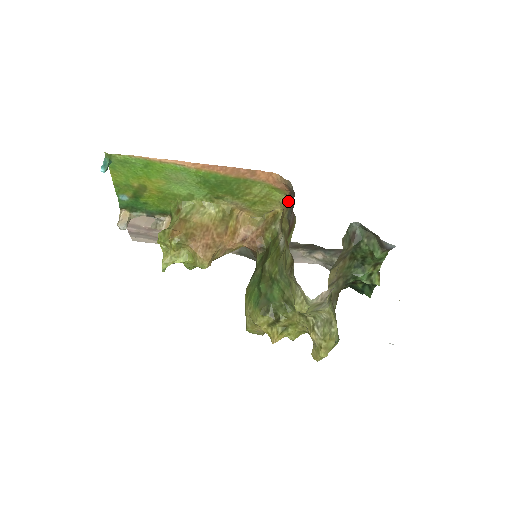
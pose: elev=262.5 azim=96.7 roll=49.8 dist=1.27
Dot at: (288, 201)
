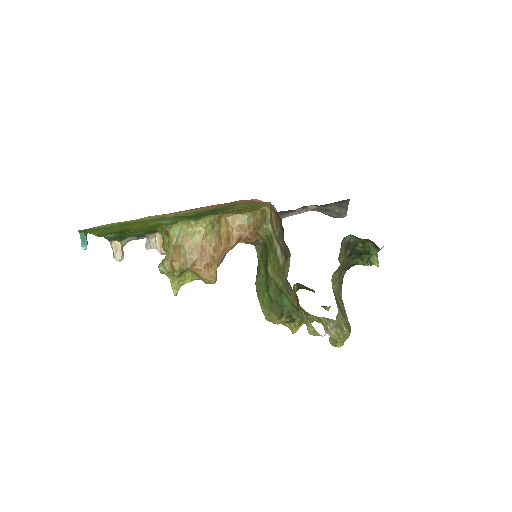
Dot at: (275, 217)
